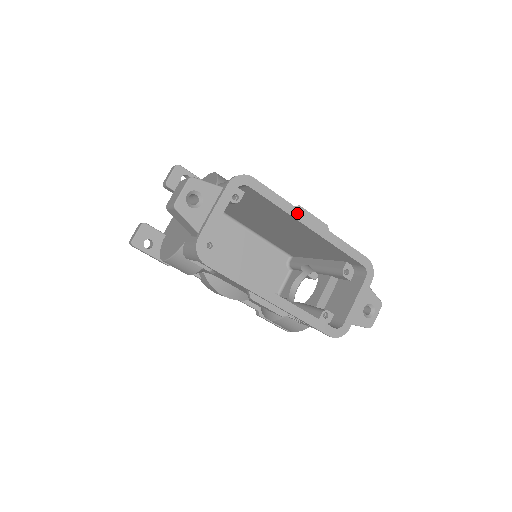
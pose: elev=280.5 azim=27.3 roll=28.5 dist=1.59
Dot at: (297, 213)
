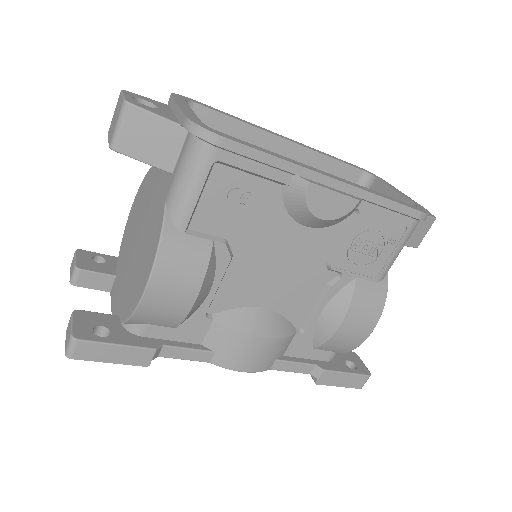
Dot at: (262, 129)
